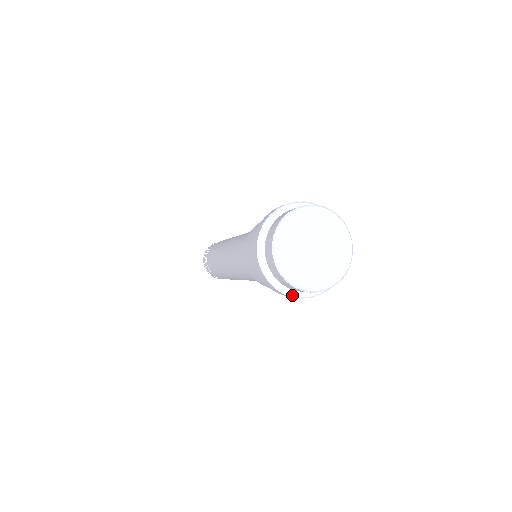
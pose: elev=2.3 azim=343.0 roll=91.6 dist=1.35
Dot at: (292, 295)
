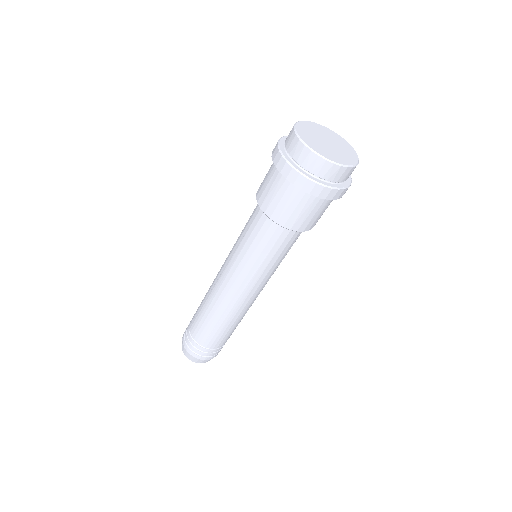
Dot at: (337, 187)
